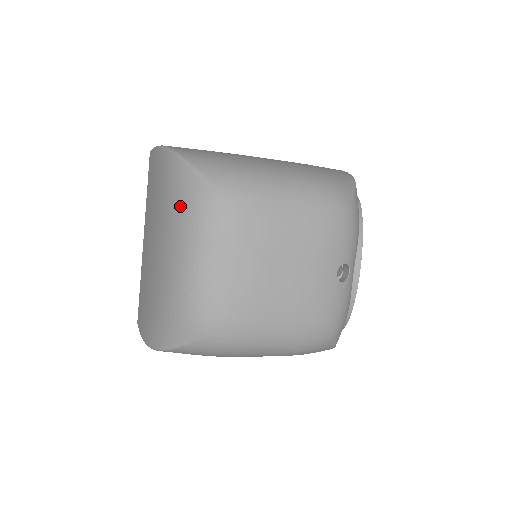
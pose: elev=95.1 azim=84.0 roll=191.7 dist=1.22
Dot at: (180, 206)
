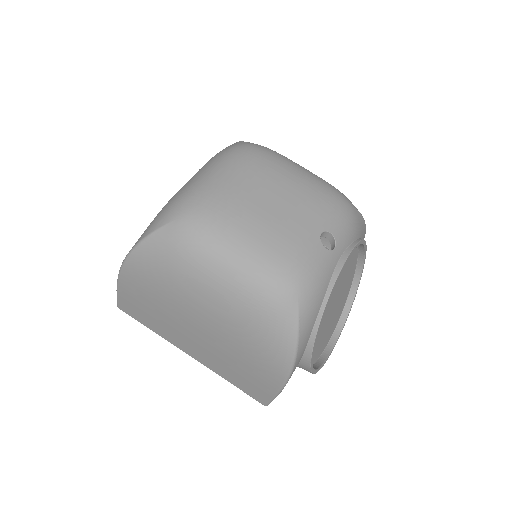
Dot at: occluded
